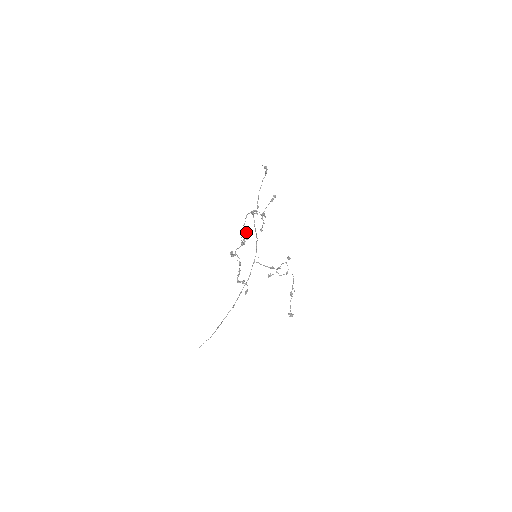
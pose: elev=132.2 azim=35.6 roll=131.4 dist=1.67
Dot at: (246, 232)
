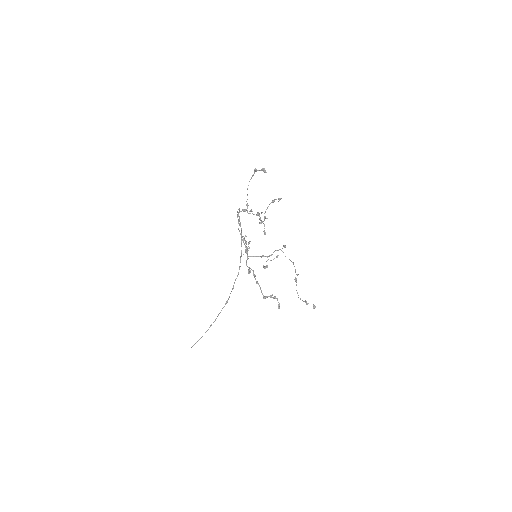
Dot at: (244, 237)
